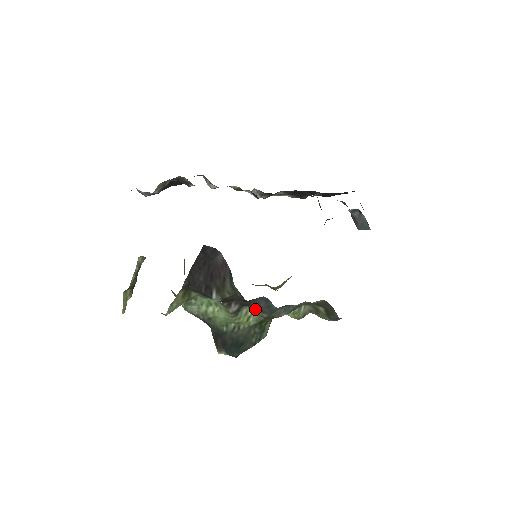
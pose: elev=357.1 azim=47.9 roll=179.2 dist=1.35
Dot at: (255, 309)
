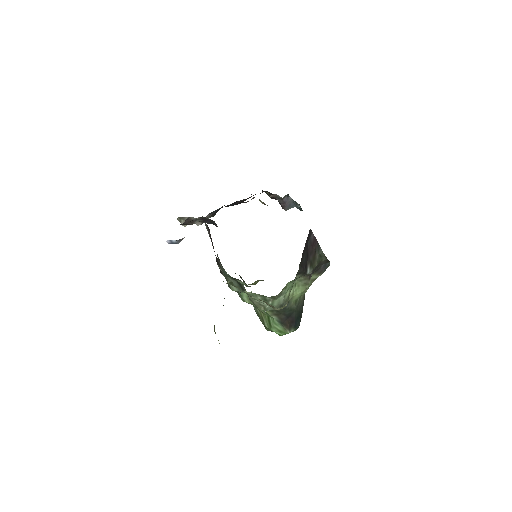
Dot at: (312, 275)
